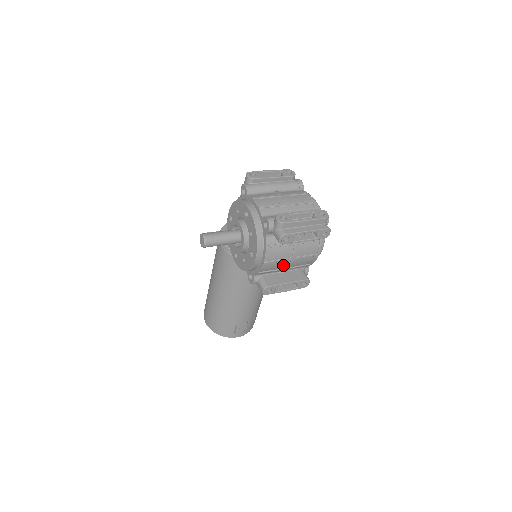
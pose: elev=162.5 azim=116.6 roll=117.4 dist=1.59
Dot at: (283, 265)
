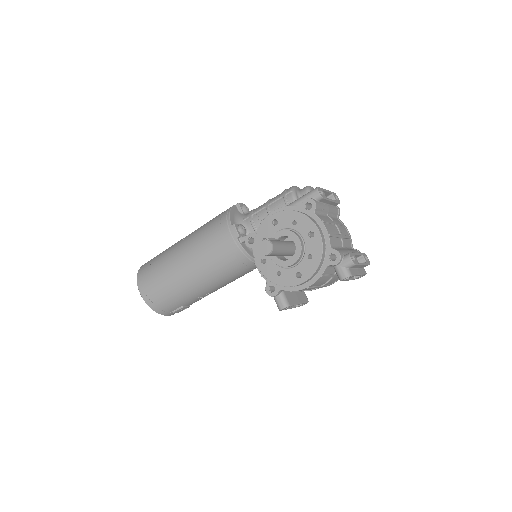
Dot at: (309, 289)
